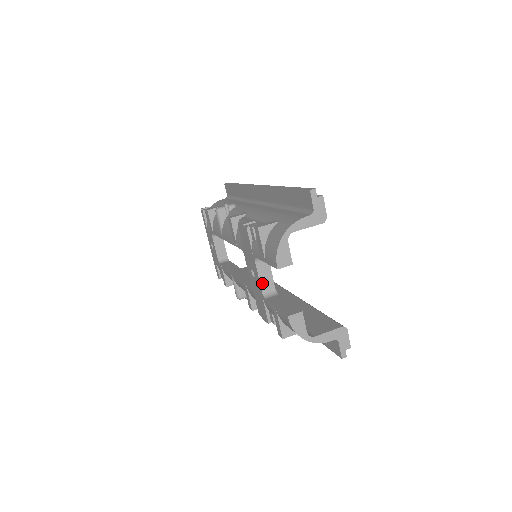
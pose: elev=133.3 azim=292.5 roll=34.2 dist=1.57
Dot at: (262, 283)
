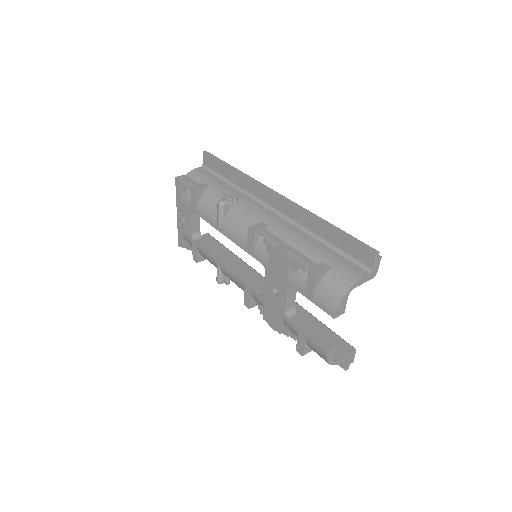
Dot at: (287, 304)
